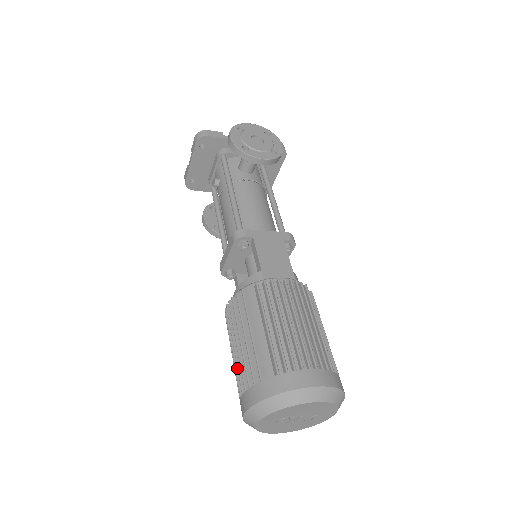
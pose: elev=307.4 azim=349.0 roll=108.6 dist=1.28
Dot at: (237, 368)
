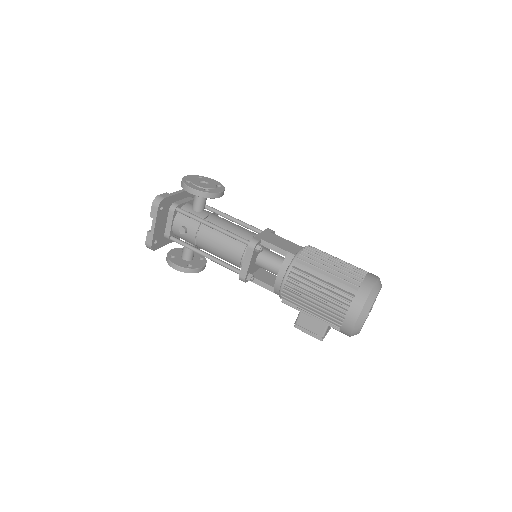
Dot at: (328, 308)
